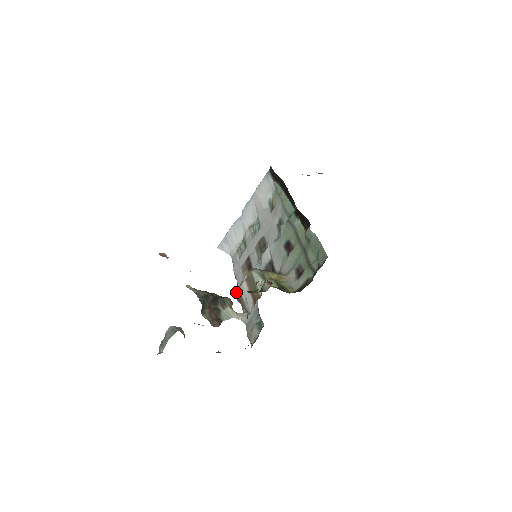
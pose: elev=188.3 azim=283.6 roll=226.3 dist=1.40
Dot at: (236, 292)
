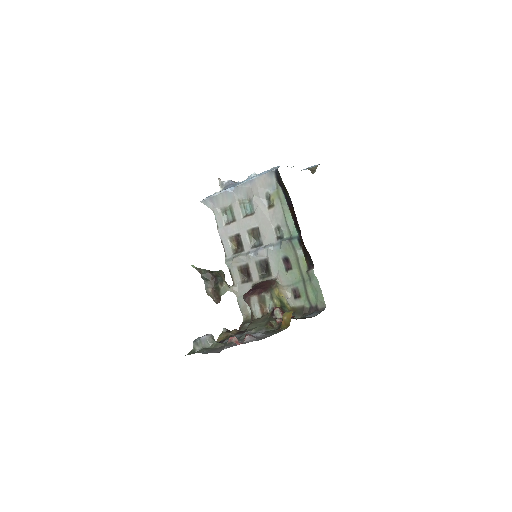
Dot at: (245, 296)
